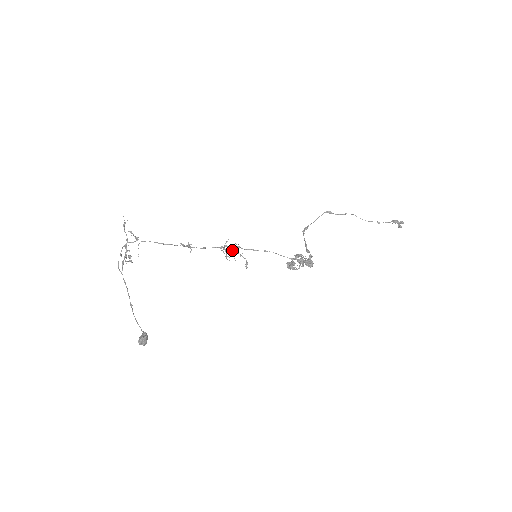
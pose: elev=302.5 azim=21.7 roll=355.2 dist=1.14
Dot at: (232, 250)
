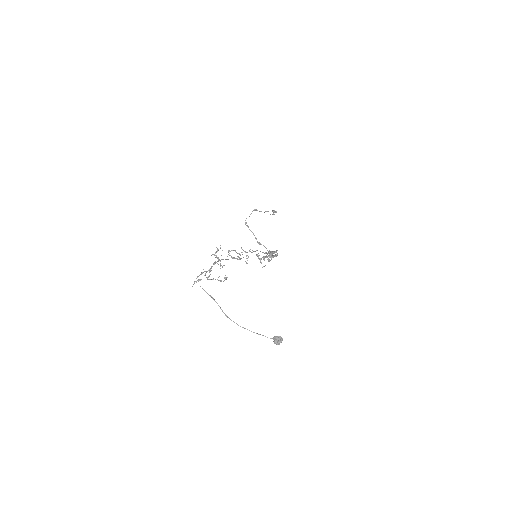
Dot at: occluded
